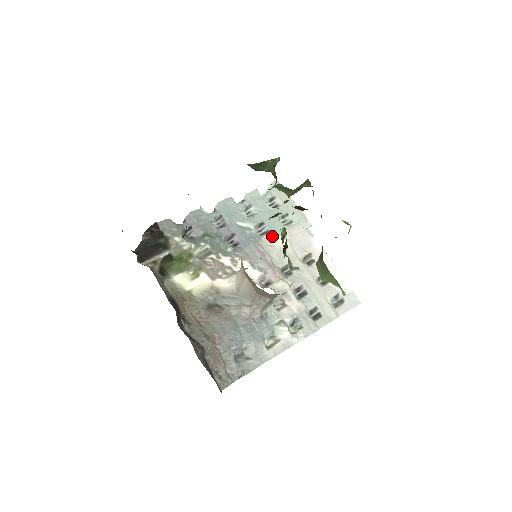
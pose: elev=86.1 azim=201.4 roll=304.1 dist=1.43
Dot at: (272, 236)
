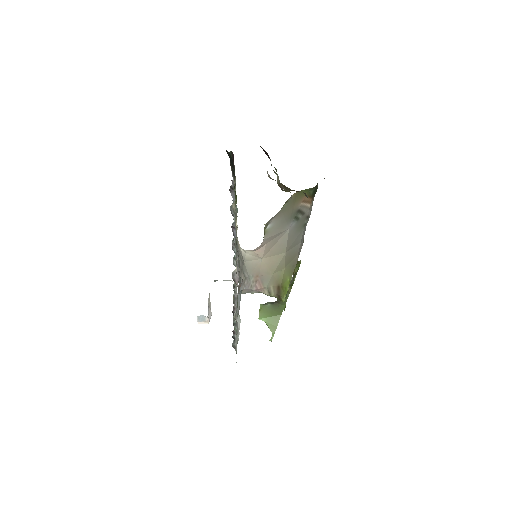
Dot at: occluded
